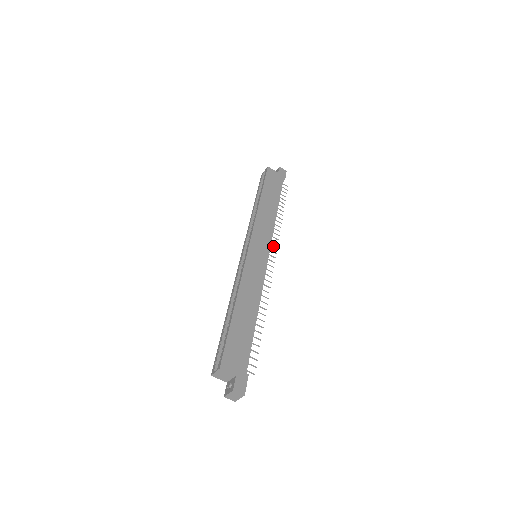
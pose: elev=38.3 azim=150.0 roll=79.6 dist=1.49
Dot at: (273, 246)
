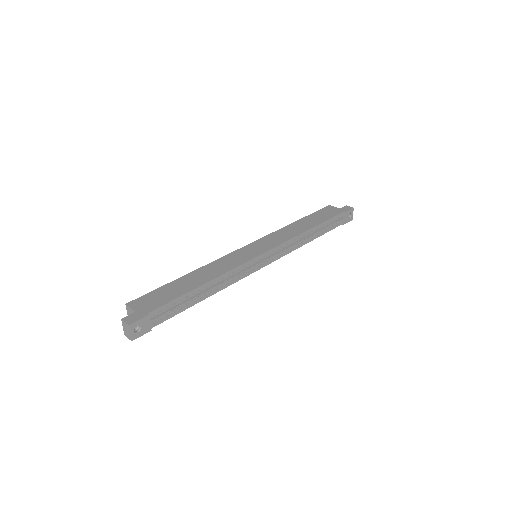
Dot at: (281, 250)
